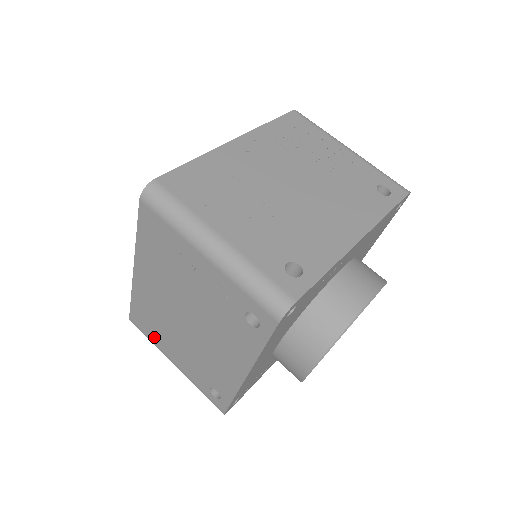
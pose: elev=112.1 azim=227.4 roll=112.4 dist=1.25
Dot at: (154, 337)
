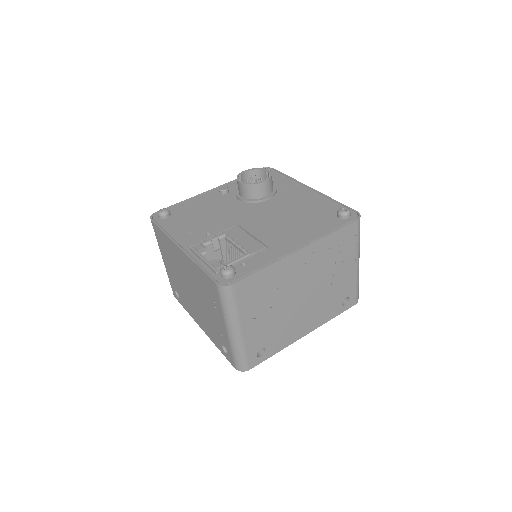
Dot at: (161, 246)
